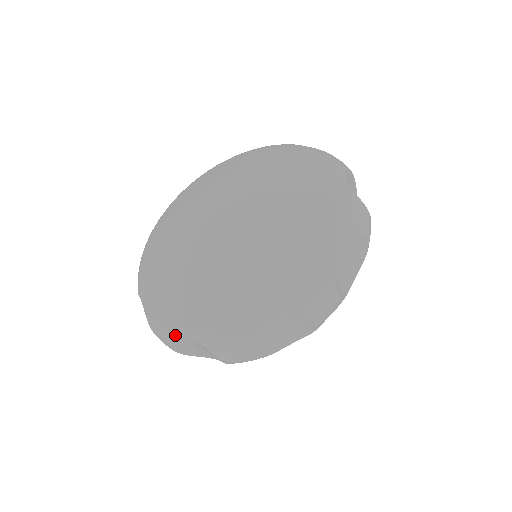
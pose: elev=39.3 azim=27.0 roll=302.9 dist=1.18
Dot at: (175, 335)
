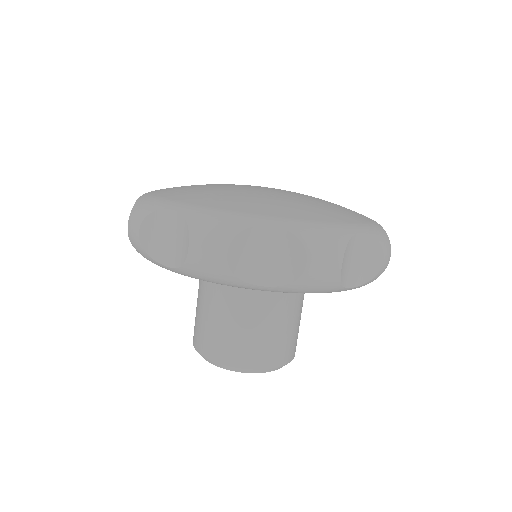
Dot at: occluded
